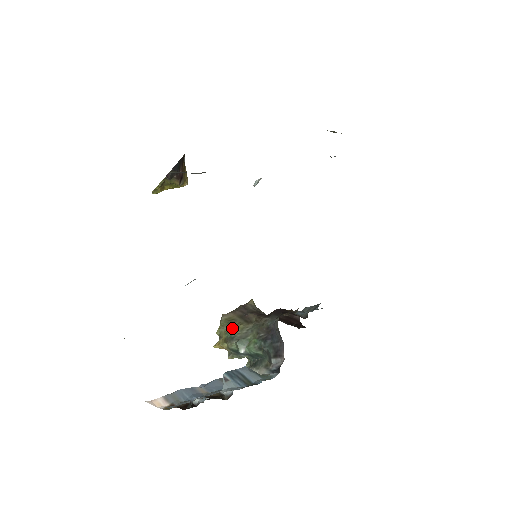
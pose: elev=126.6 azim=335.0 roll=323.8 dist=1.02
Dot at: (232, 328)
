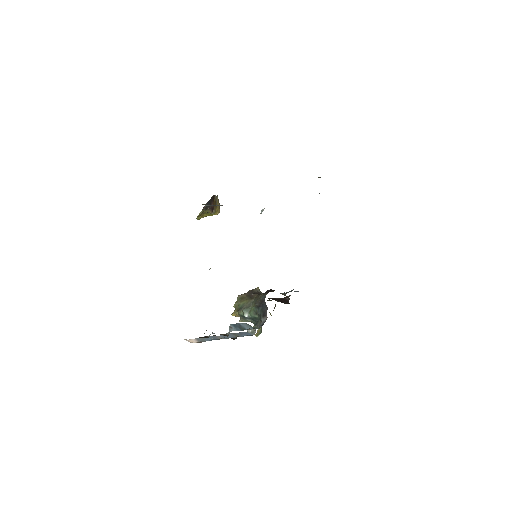
Dot at: (242, 302)
